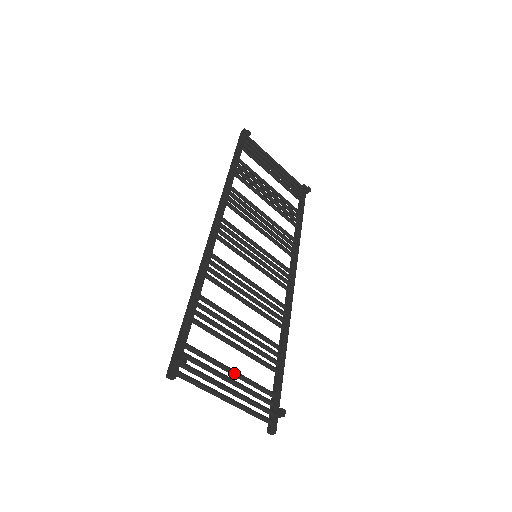
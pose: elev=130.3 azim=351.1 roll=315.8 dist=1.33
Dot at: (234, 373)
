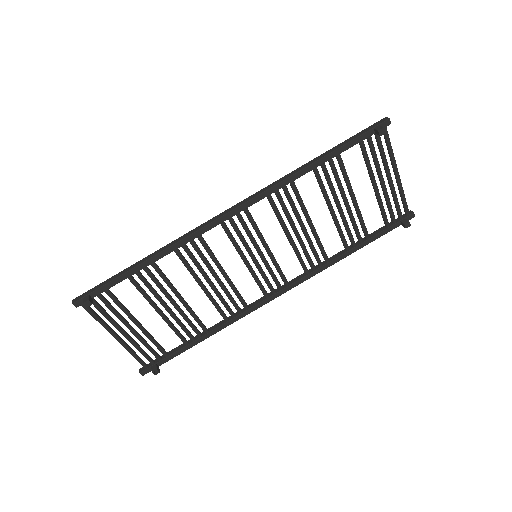
Dot at: (138, 327)
